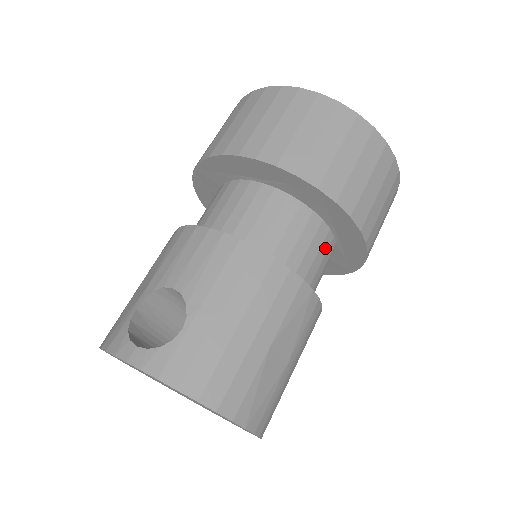
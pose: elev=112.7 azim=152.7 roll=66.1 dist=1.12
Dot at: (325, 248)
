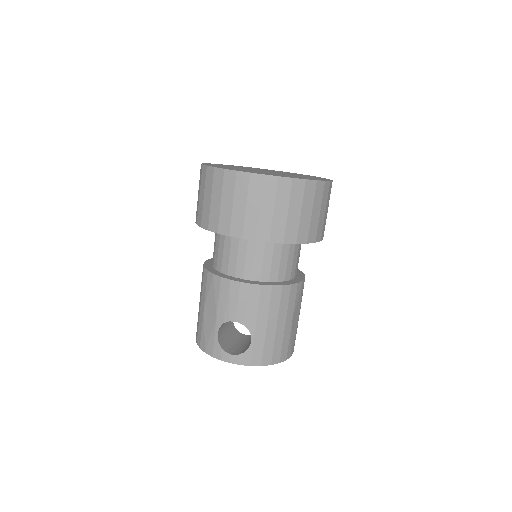
Dot at: (300, 248)
